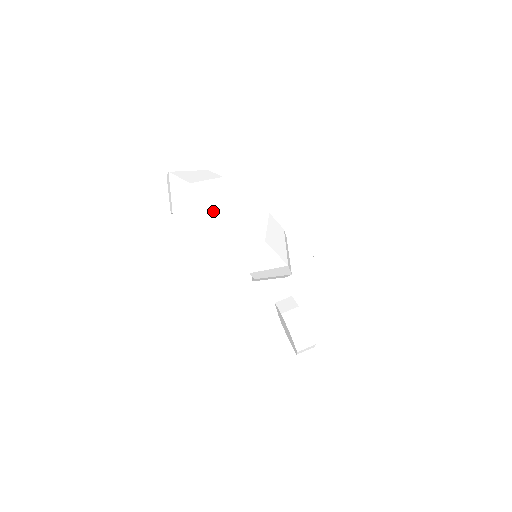
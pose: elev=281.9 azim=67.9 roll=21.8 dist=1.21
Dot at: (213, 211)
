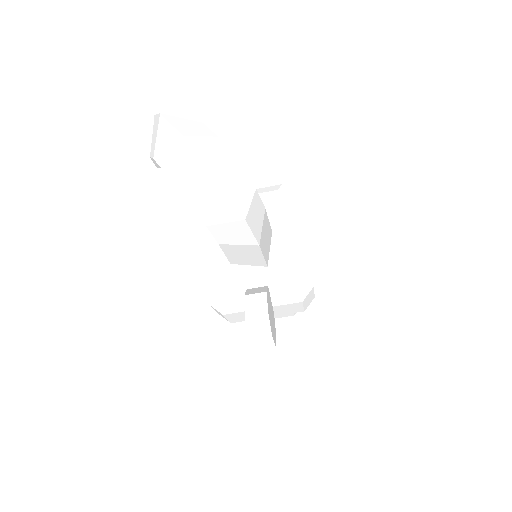
Dot at: (172, 140)
